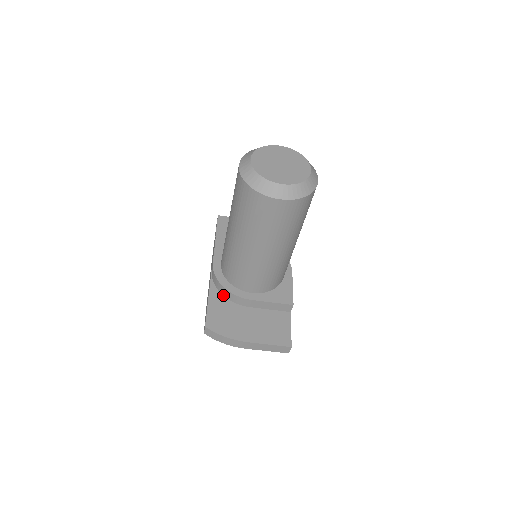
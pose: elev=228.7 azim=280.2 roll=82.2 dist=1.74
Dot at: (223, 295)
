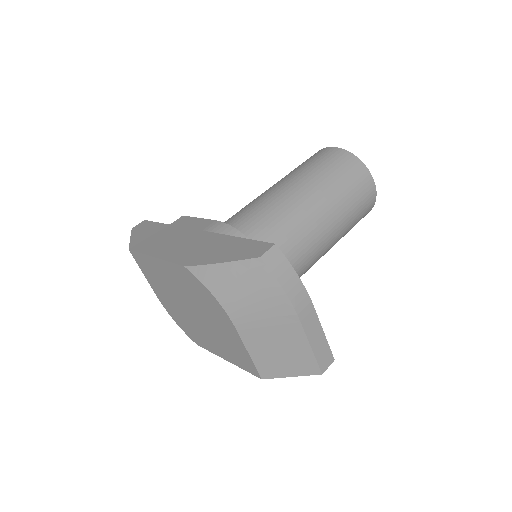
Dot at: occluded
